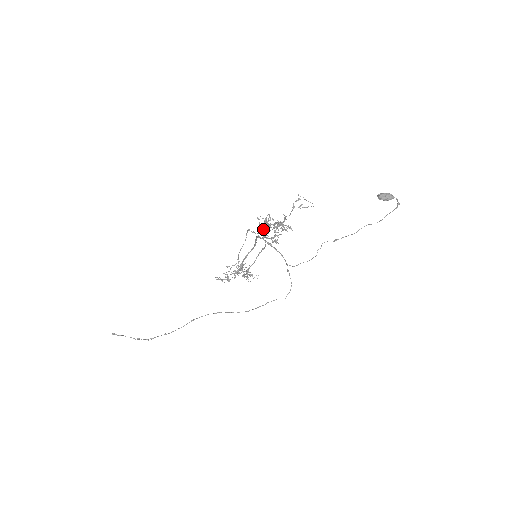
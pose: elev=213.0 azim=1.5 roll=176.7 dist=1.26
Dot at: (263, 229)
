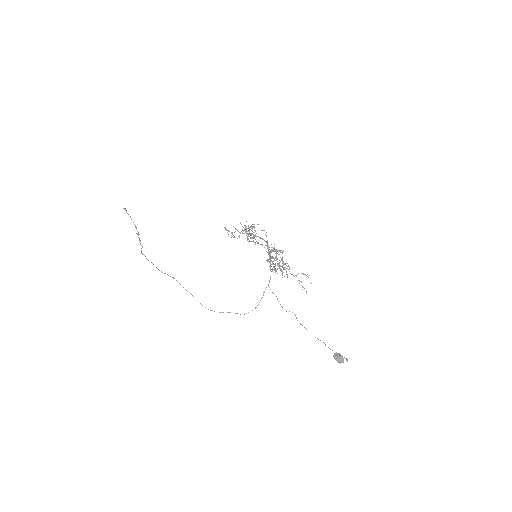
Dot at: (273, 250)
